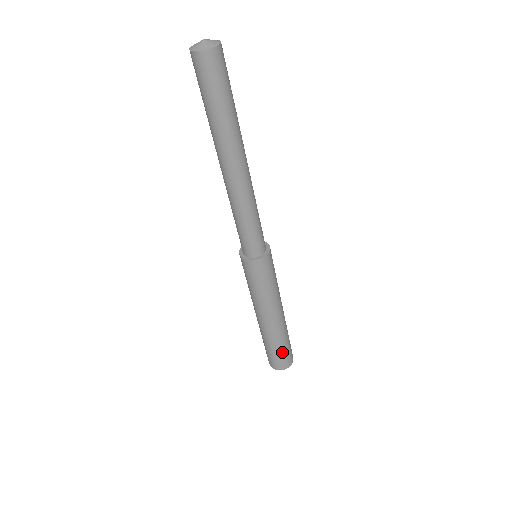
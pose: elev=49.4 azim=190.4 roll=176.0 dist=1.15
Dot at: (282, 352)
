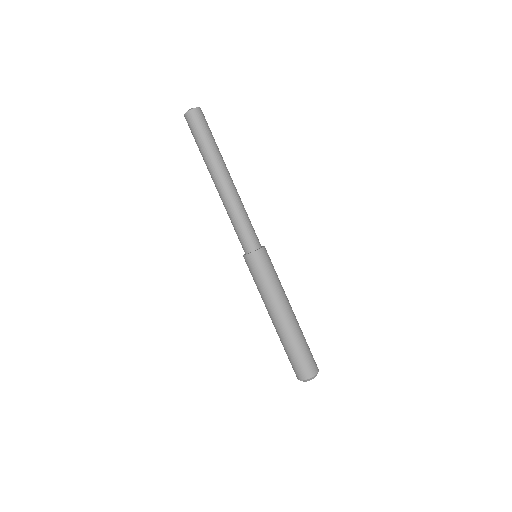
Dot at: (300, 355)
